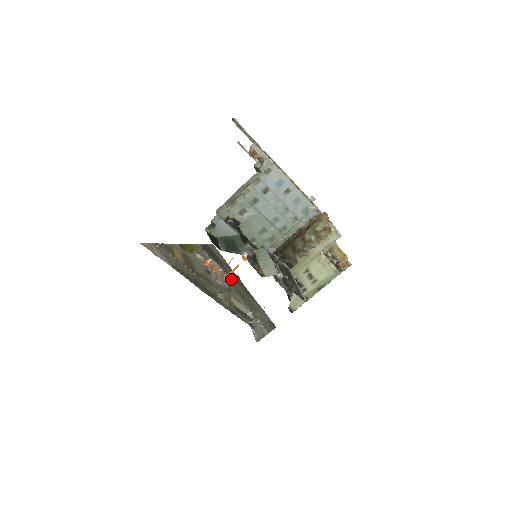
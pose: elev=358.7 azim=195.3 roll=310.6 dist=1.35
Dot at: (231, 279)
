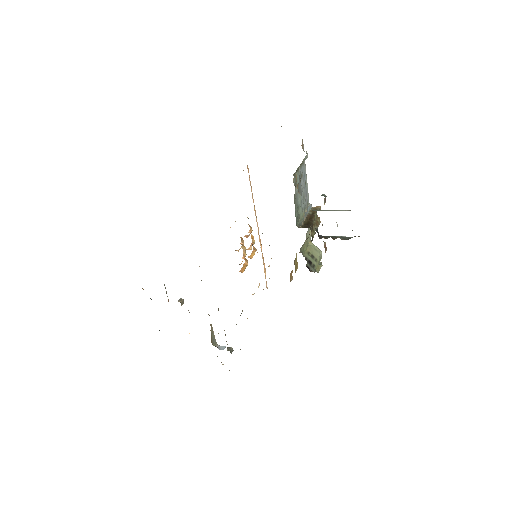
Dot at: occluded
